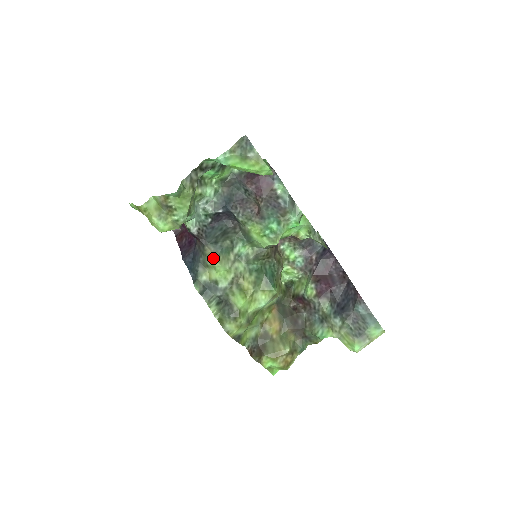
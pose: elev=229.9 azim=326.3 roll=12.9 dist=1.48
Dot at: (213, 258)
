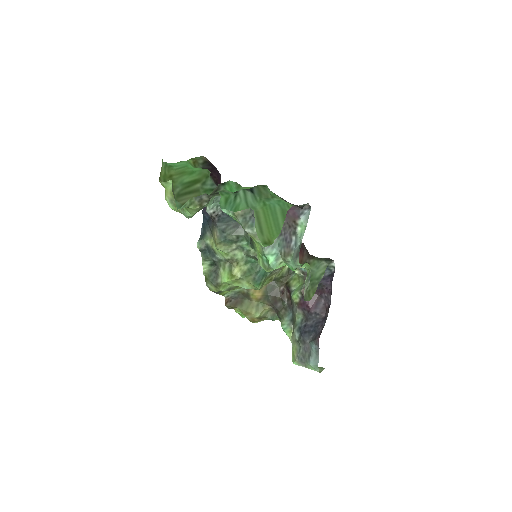
Dot at: (215, 241)
